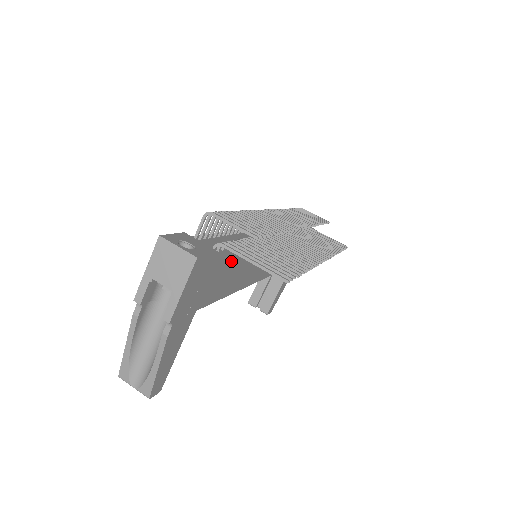
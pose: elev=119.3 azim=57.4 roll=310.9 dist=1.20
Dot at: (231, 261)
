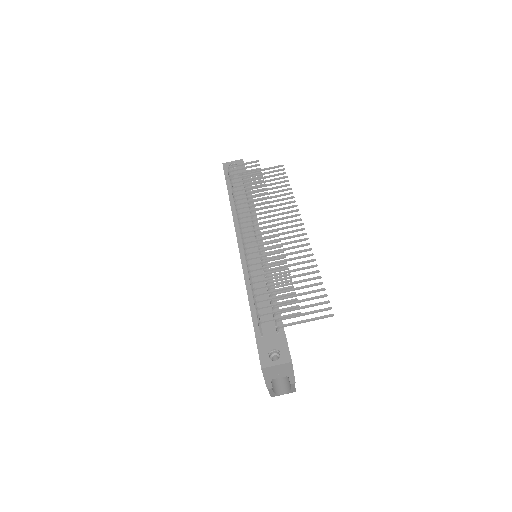
Dot at: occluded
